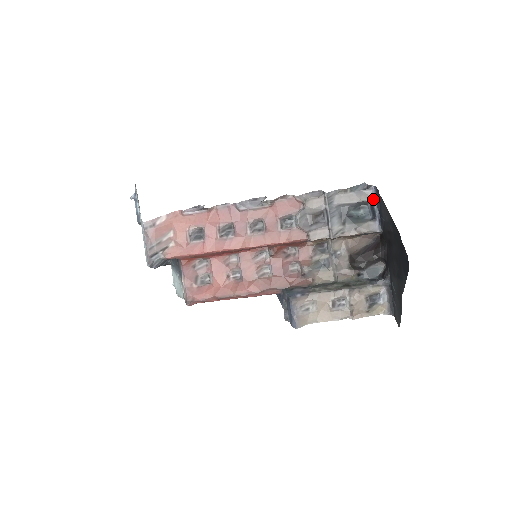
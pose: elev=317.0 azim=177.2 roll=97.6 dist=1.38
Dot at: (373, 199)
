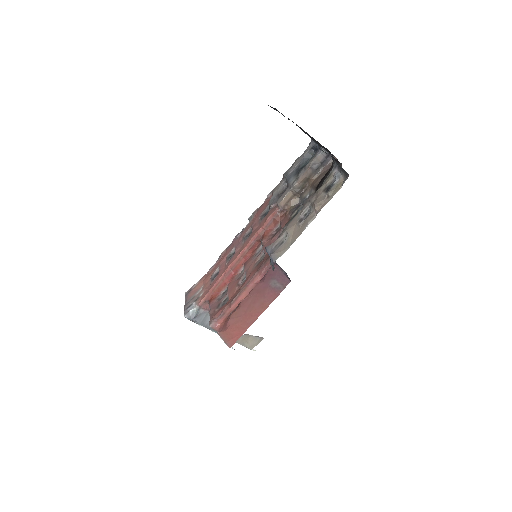
Dot at: (313, 145)
